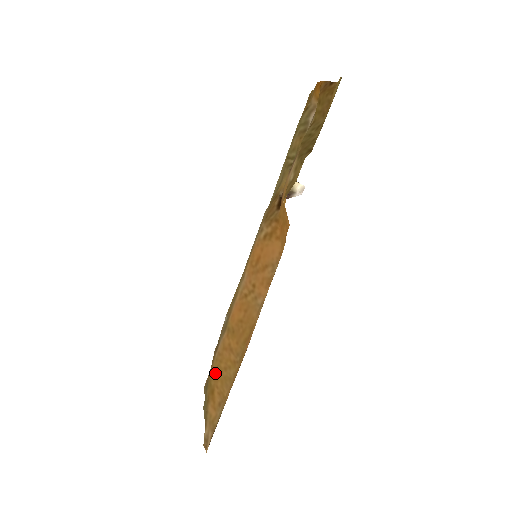
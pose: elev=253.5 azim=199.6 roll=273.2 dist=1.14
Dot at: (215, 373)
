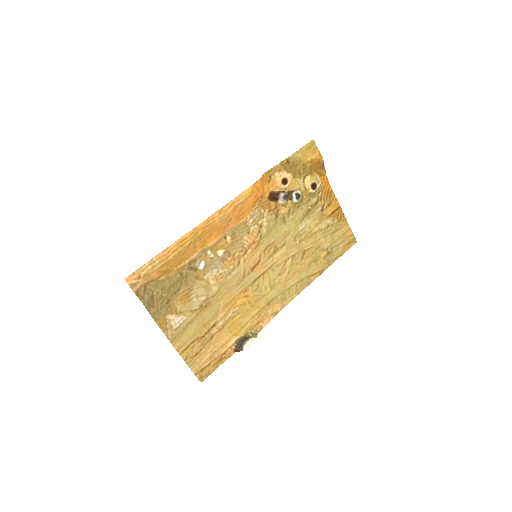
Dot at: (177, 265)
